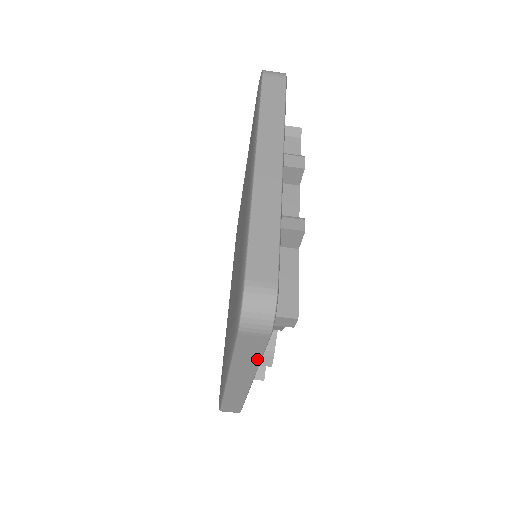
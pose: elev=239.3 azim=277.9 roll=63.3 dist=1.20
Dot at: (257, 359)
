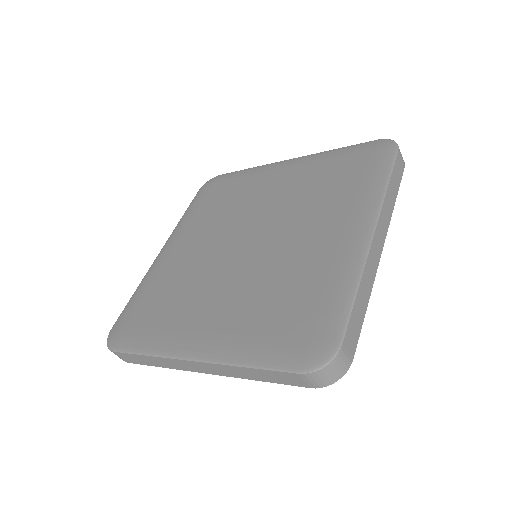
Dot at: (260, 379)
